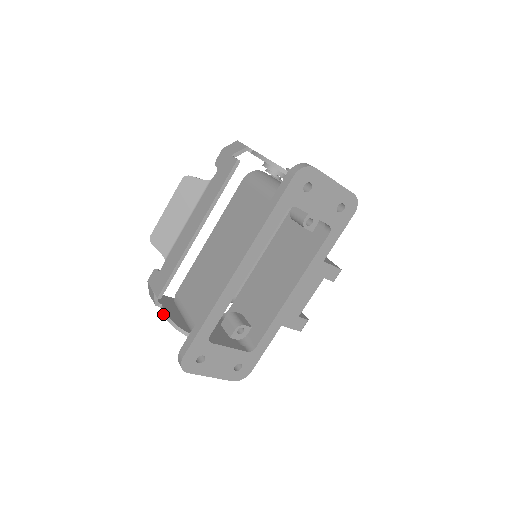
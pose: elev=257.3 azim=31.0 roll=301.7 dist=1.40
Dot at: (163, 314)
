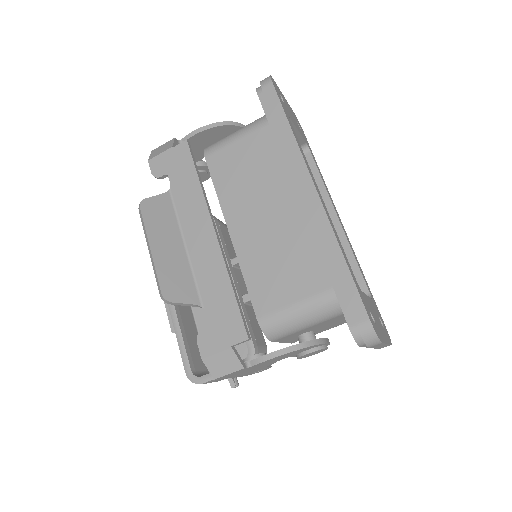
Dot at: (267, 359)
